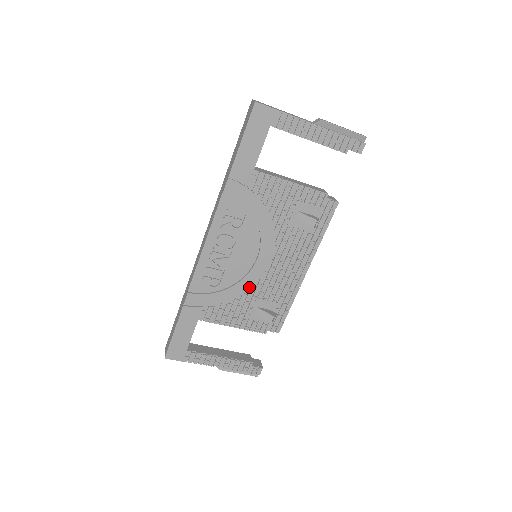
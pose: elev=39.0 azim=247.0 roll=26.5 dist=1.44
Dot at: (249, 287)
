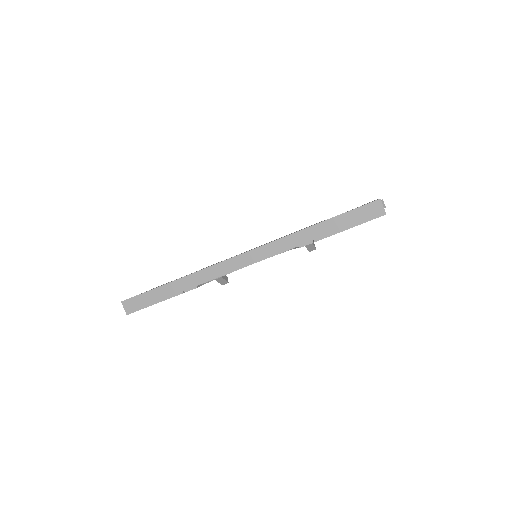
Dot at: occluded
